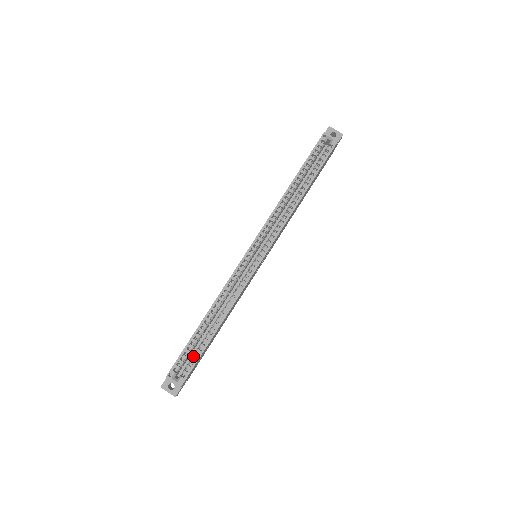
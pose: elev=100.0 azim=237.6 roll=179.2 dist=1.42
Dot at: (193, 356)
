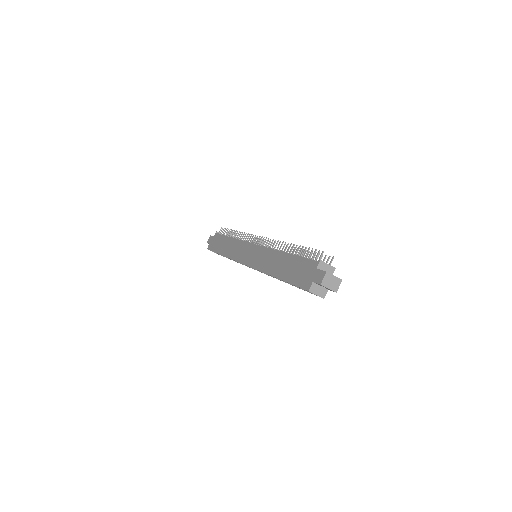
Dot at: occluded
